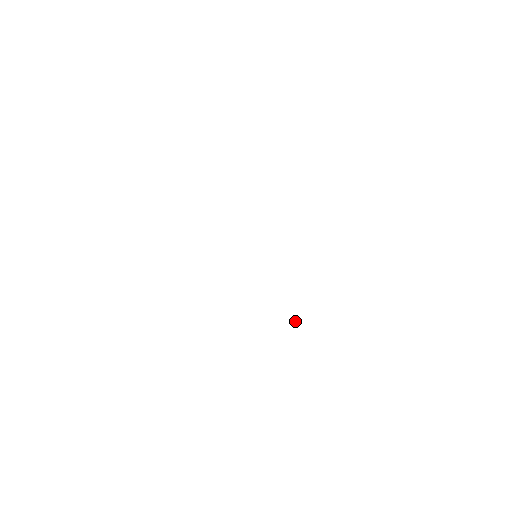
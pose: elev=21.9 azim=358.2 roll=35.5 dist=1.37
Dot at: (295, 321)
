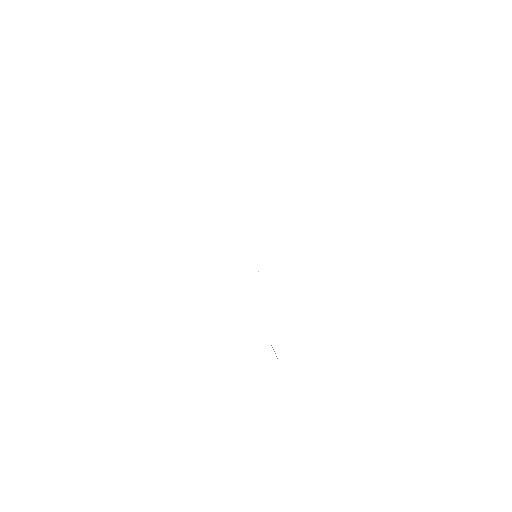
Dot at: occluded
